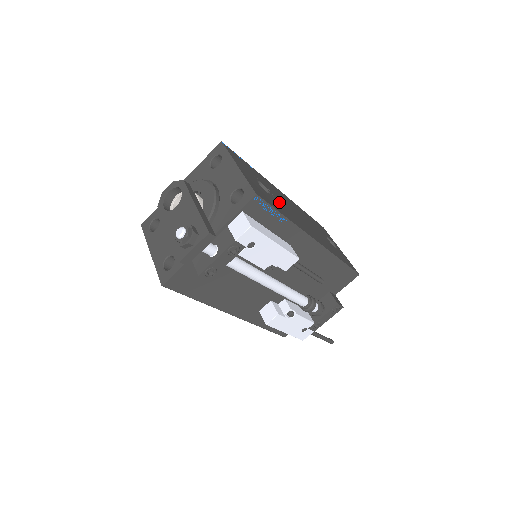
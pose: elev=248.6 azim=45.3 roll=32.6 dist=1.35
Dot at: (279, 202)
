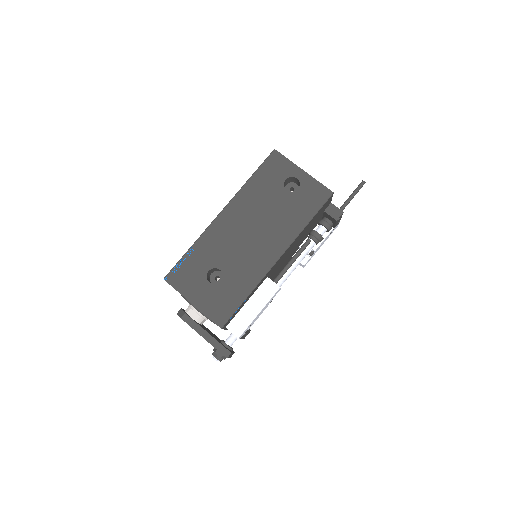
Dot at: (232, 269)
